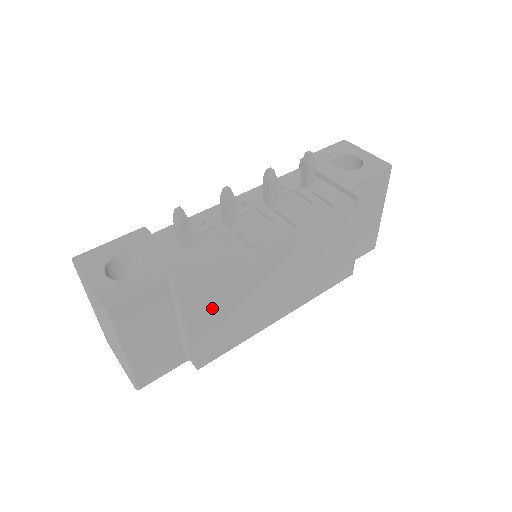
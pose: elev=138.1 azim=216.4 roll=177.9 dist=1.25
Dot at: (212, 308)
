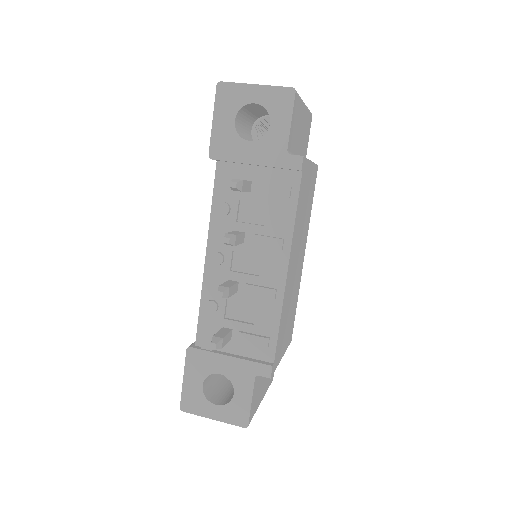
Dot at: (282, 340)
